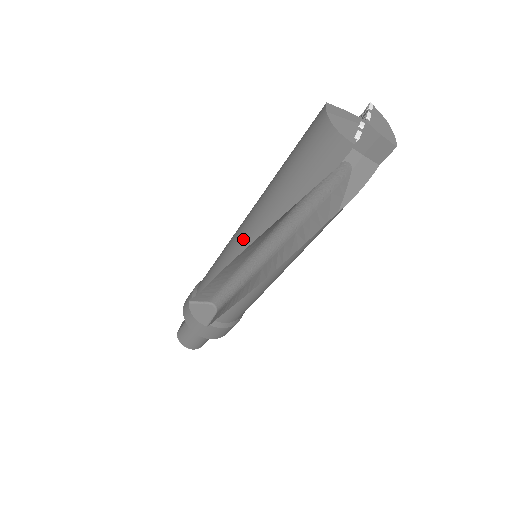
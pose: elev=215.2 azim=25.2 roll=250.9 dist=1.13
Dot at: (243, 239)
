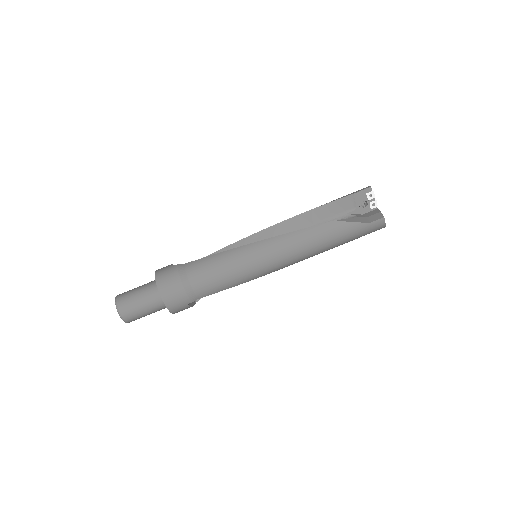
Dot at: occluded
